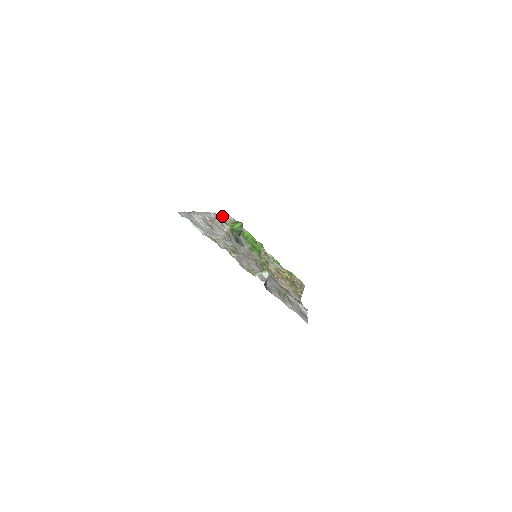
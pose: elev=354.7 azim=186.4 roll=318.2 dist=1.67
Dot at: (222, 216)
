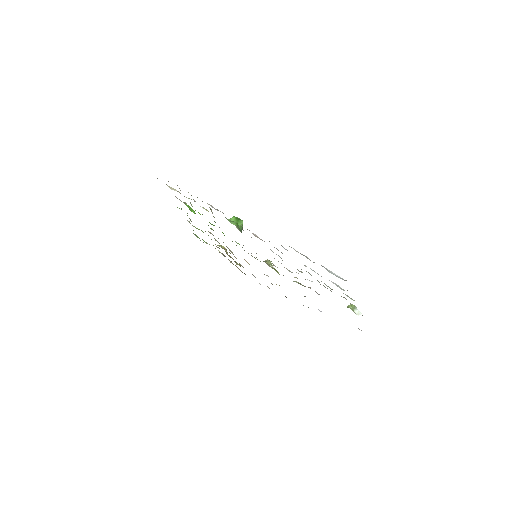
Dot at: occluded
